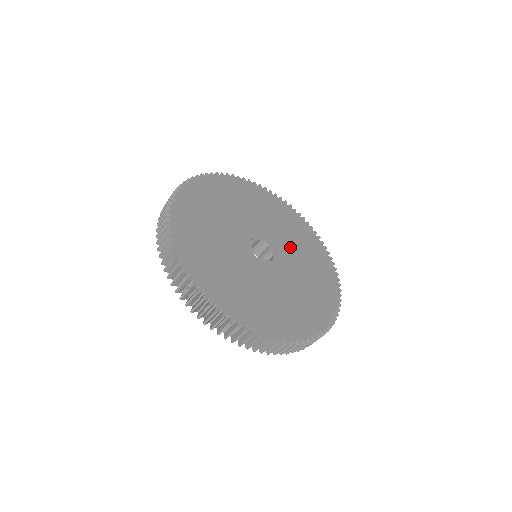
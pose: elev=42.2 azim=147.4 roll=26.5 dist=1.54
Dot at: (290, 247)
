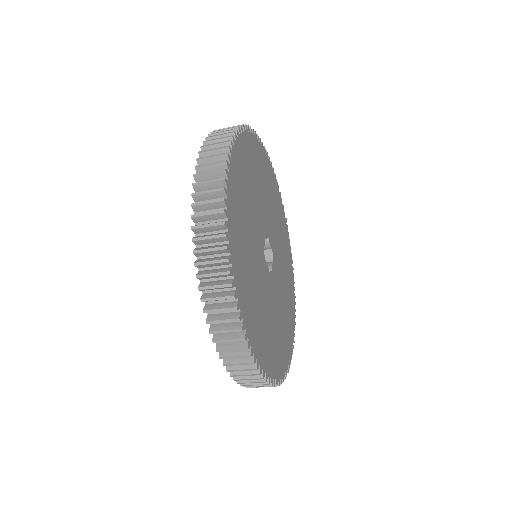
Dot at: (281, 287)
